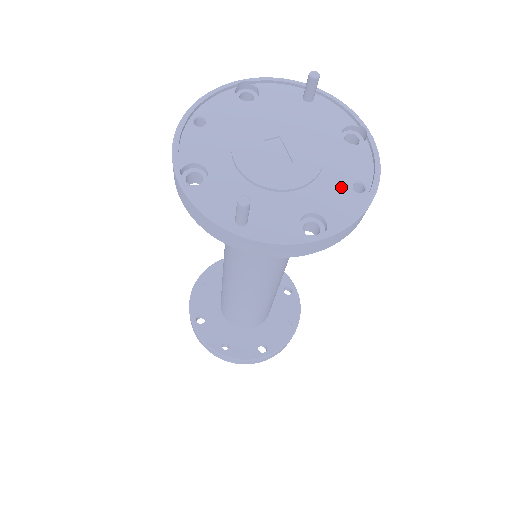
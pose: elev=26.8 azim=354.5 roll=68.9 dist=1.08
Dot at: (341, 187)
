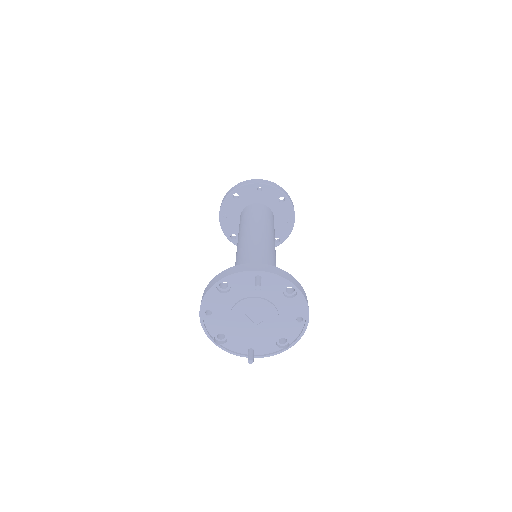
Dot at: (291, 323)
